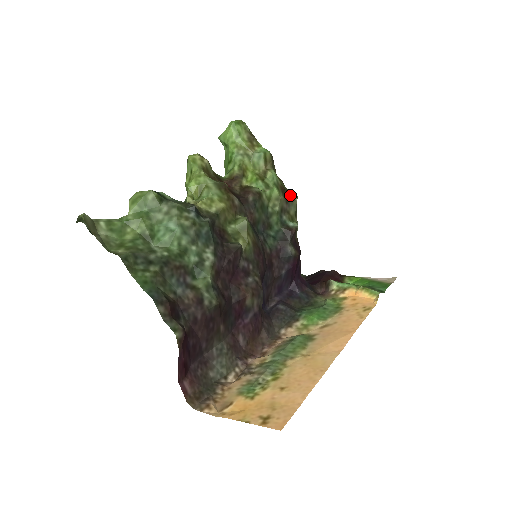
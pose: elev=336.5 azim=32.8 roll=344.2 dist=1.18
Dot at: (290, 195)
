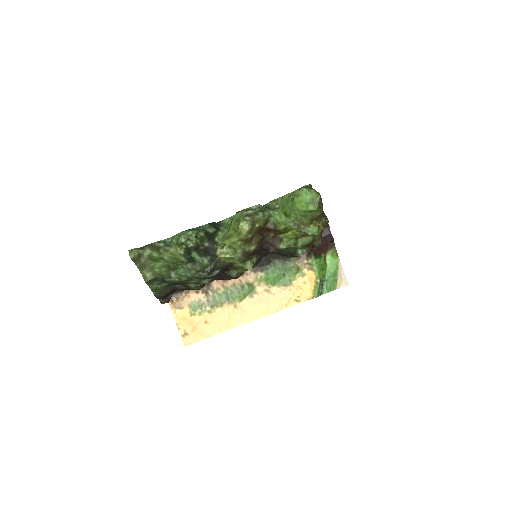
Dot at: (313, 247)
